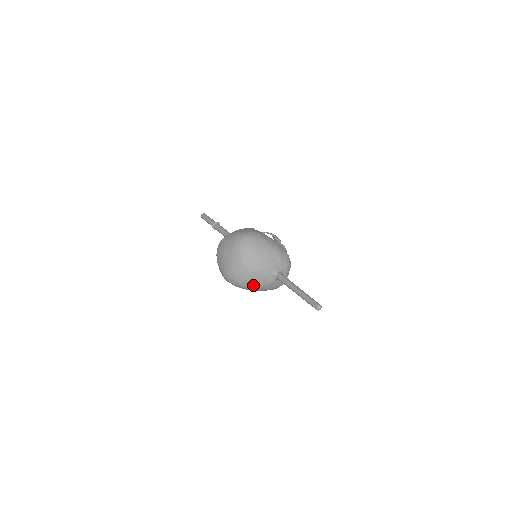
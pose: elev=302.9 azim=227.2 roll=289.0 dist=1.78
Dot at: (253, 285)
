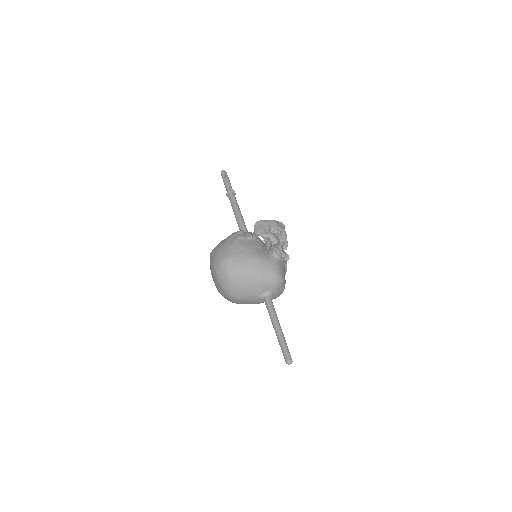
Dot at: occluded
